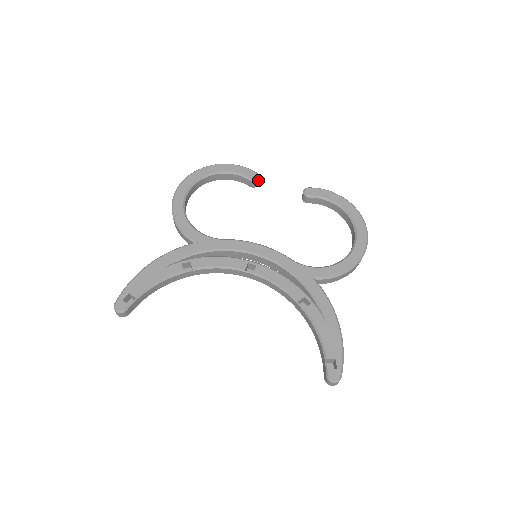
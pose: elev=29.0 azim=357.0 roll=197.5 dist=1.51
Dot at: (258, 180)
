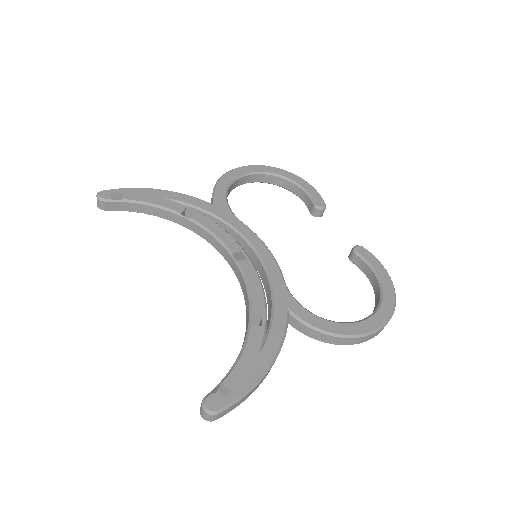
Dot at: (321, 210)
